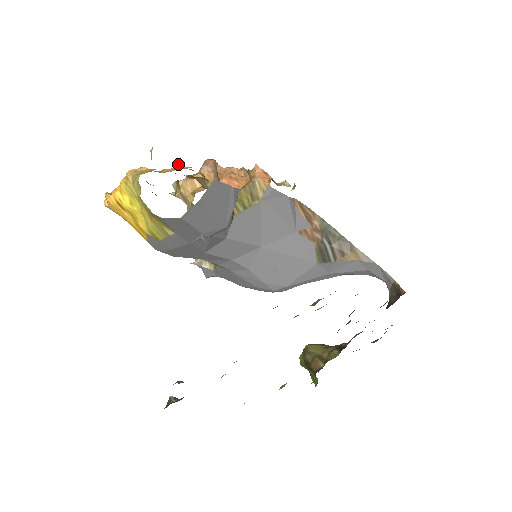
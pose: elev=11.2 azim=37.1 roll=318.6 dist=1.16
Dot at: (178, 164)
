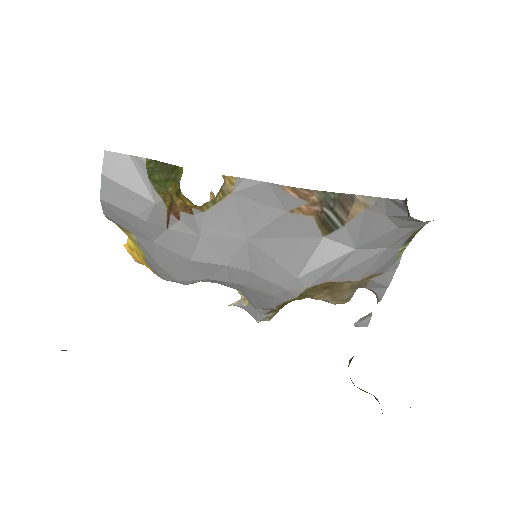
Dot at: occluded
